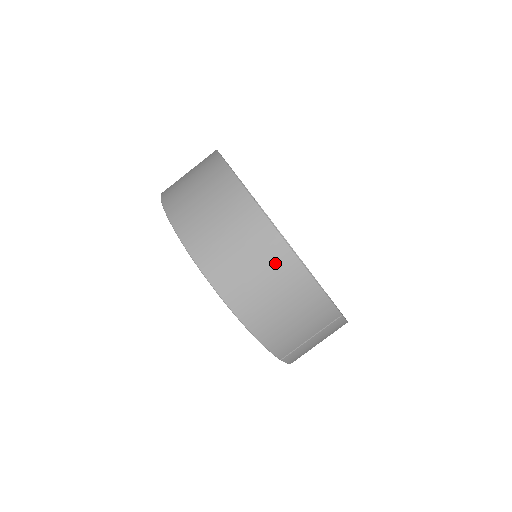
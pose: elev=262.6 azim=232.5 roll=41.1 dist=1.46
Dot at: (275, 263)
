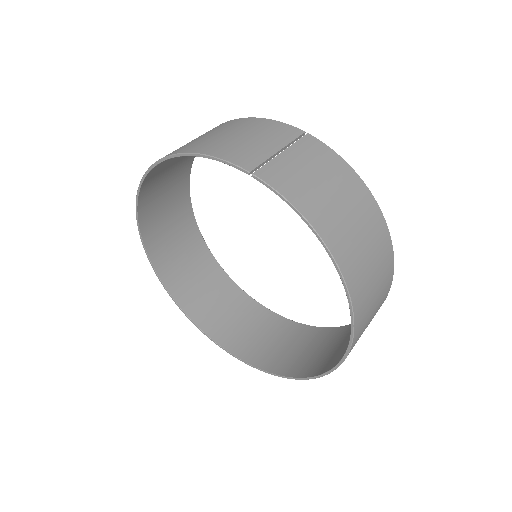
Dot at: occluded
